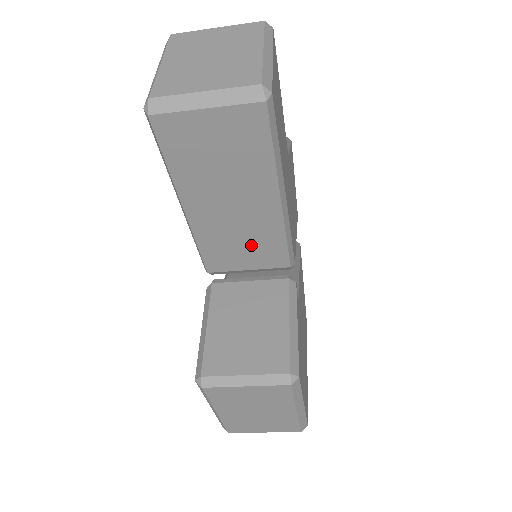
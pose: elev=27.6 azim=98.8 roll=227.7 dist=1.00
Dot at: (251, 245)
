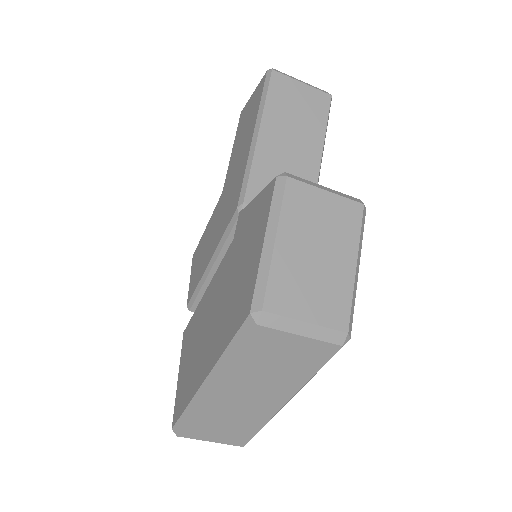
Dot at: occluded
